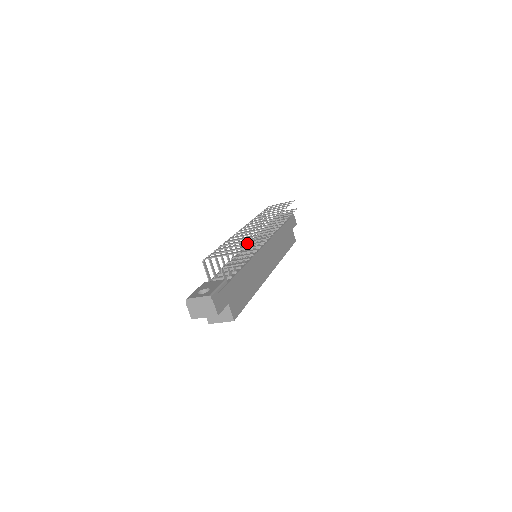
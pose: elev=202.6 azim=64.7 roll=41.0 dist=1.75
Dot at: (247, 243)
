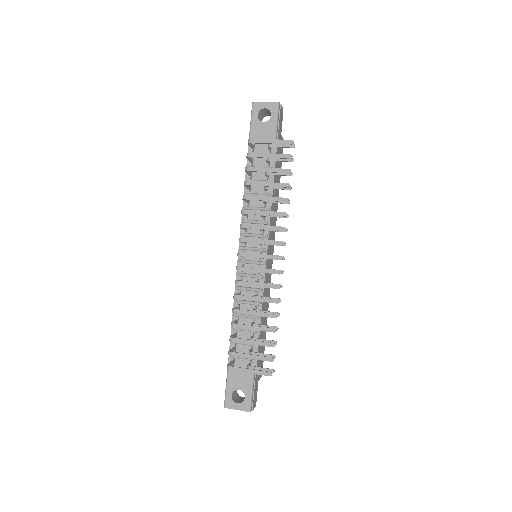
Dot at: (272, 346)
